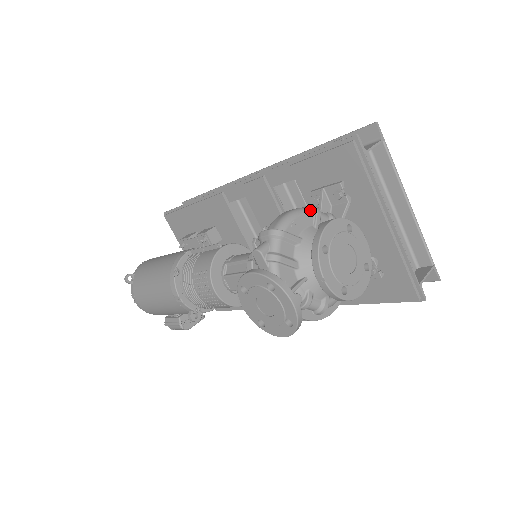
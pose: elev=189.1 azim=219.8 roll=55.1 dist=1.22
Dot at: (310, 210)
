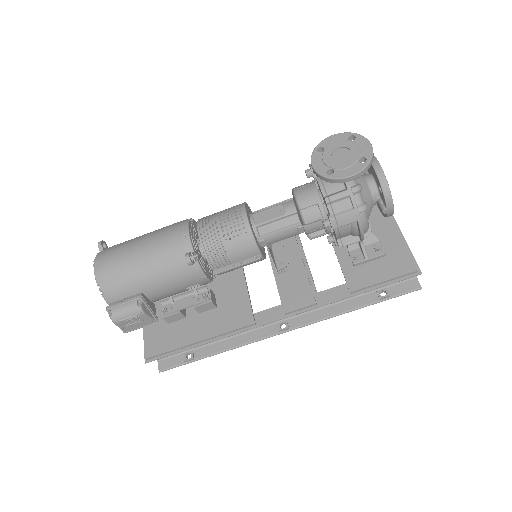
Dot at: occluded
